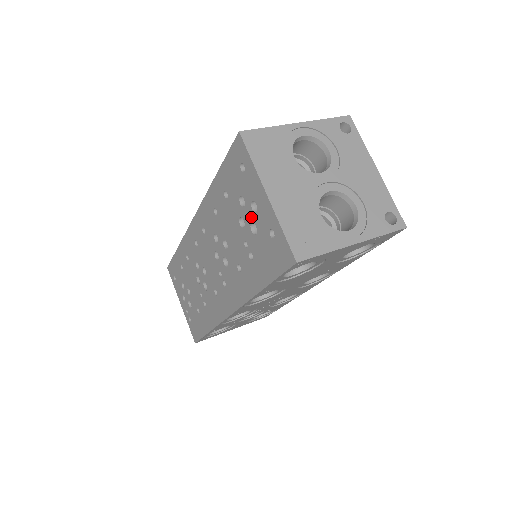
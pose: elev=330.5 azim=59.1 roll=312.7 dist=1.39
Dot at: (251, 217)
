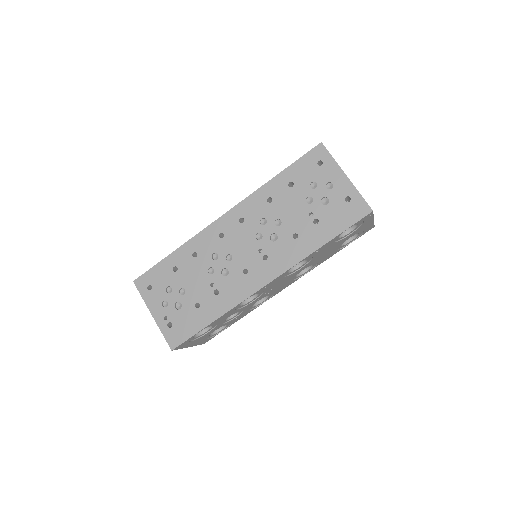
Dot at: (324, 193)
